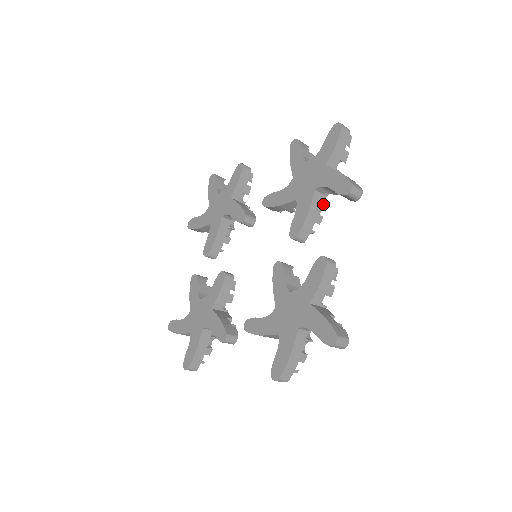
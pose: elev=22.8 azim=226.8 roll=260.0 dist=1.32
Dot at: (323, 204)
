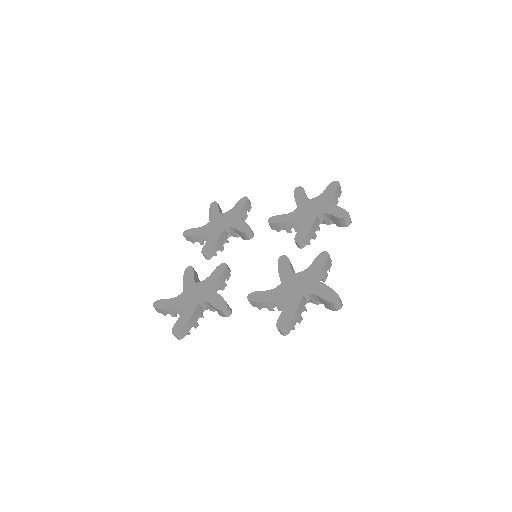
Dot at: (318, 228)
